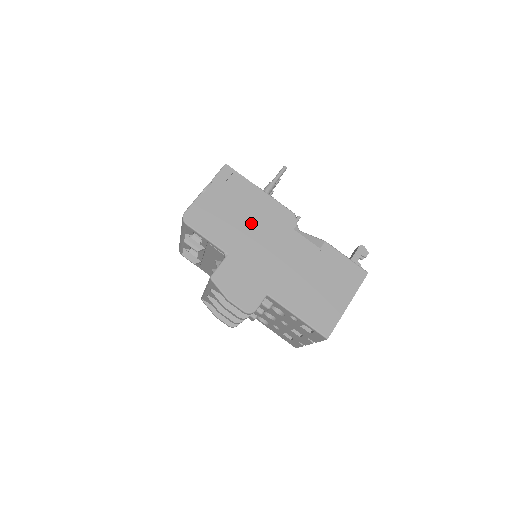
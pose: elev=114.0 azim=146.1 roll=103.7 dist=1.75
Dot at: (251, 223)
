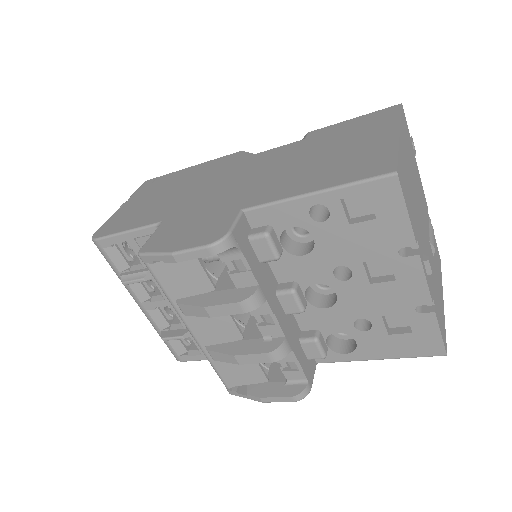
Dot at: (190, 186)
